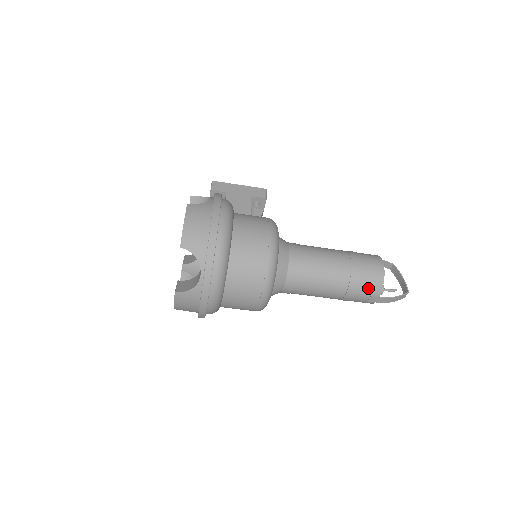
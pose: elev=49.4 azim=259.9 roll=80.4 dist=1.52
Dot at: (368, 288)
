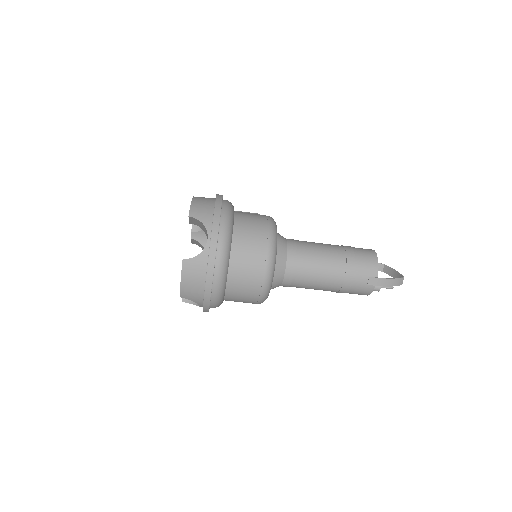
Dot at: (365, 268)
